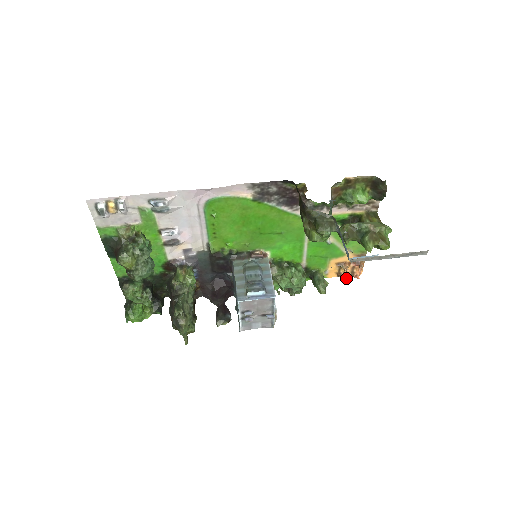
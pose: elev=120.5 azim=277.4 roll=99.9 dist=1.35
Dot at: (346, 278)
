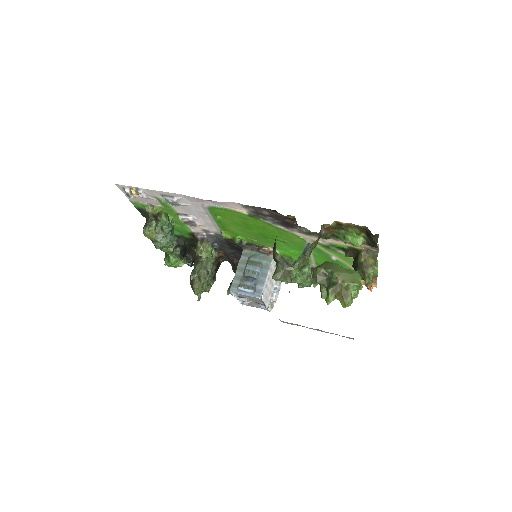
Dot at: occluded
